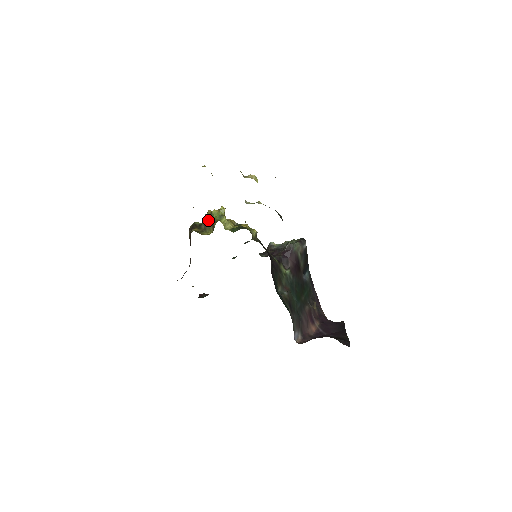
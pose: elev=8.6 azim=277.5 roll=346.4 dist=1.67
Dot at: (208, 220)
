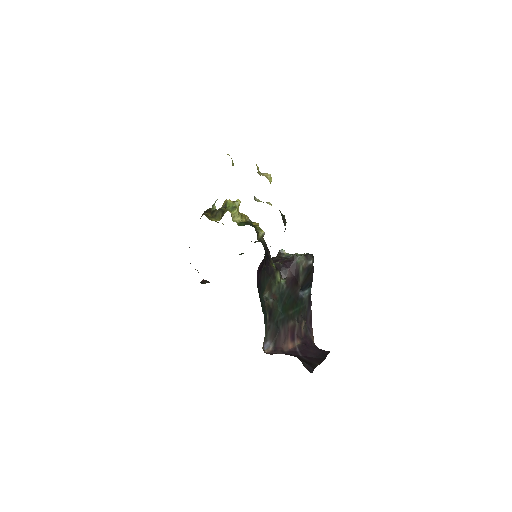
Dot at: occluded
